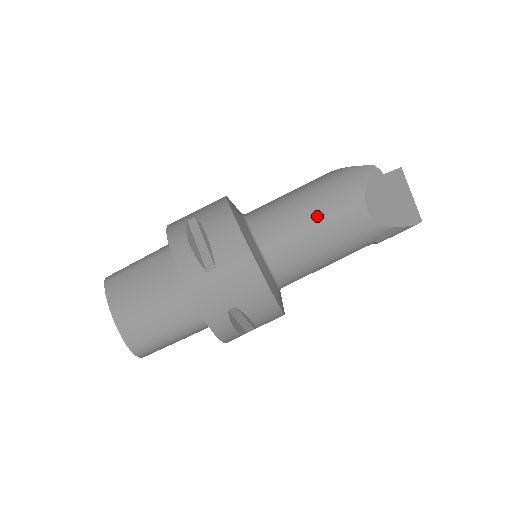
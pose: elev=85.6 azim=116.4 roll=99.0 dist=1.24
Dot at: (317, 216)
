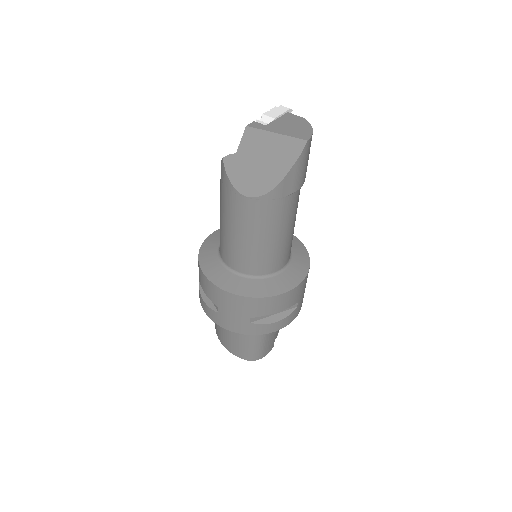
Dot at: (232, 227)
